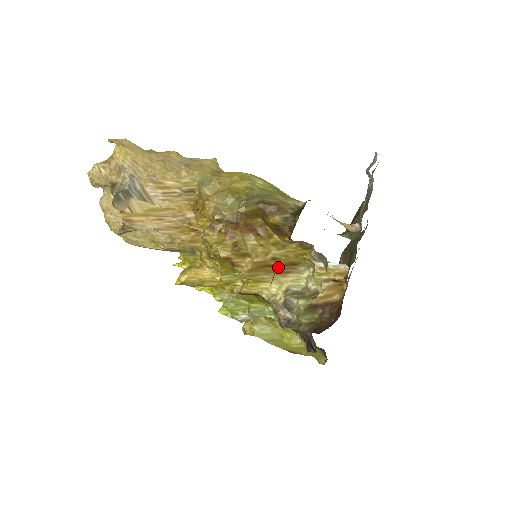
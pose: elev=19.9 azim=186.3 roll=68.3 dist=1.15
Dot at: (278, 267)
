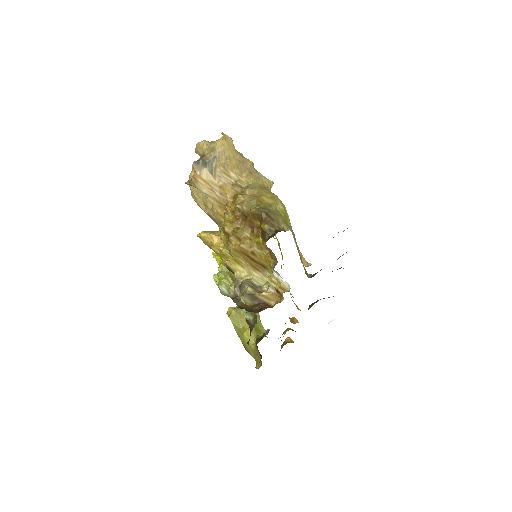
Dot at: (253, 261)
